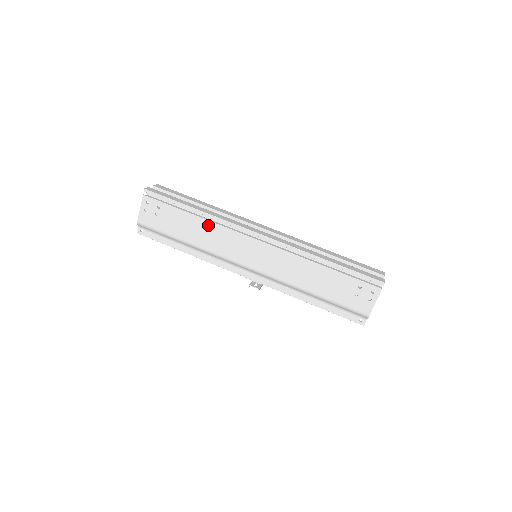
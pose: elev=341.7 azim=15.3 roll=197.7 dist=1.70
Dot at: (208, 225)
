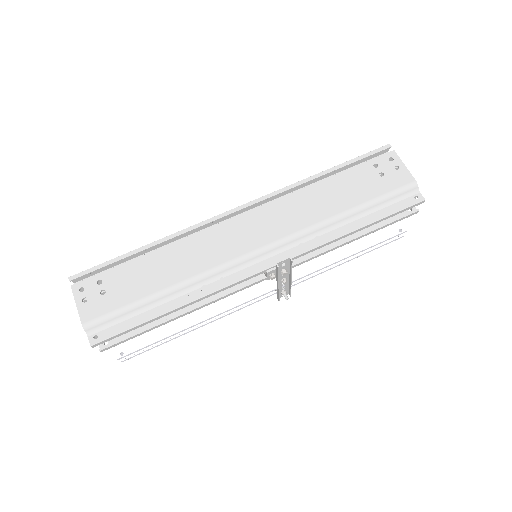
Dot at: (174, 249)
